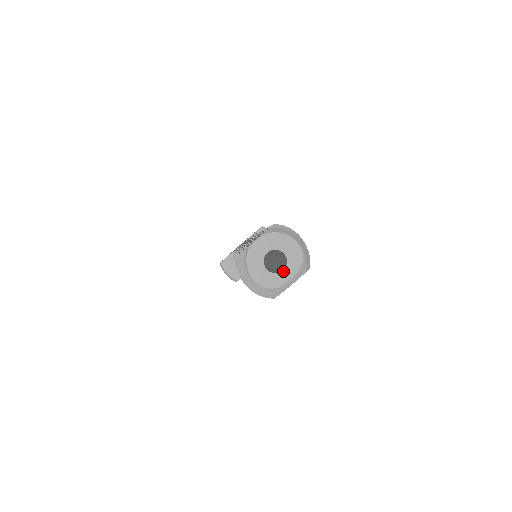
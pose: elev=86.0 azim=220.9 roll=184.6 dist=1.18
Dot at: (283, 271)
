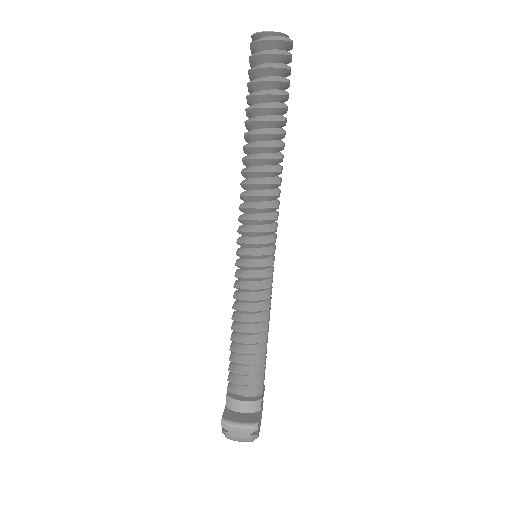
Dot at: occluded
